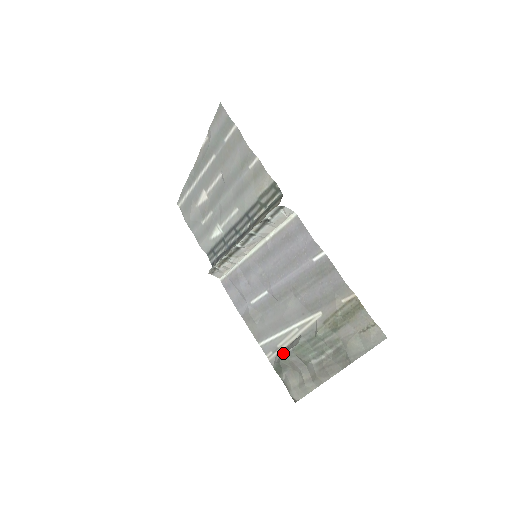
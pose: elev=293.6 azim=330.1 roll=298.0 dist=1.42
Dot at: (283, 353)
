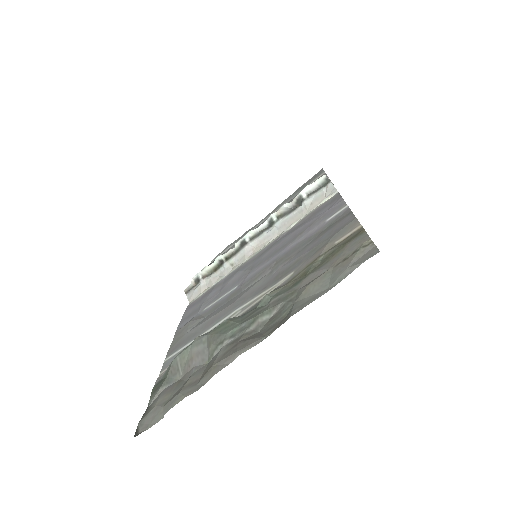
Dot at: occluded
